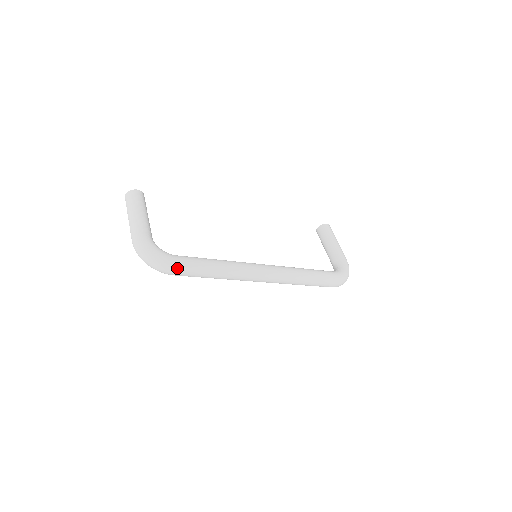
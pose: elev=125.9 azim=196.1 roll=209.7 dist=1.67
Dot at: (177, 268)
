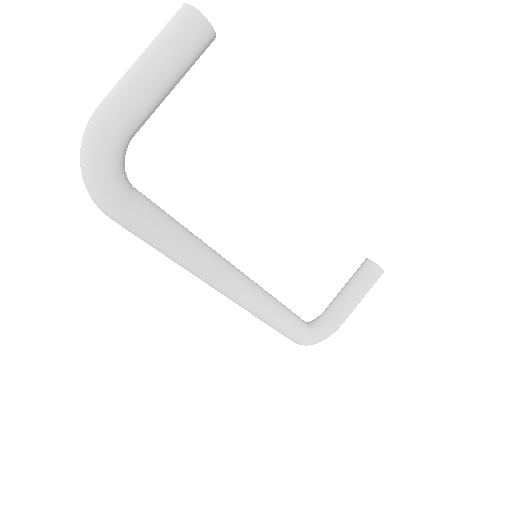
Dot at: (115, 218)
